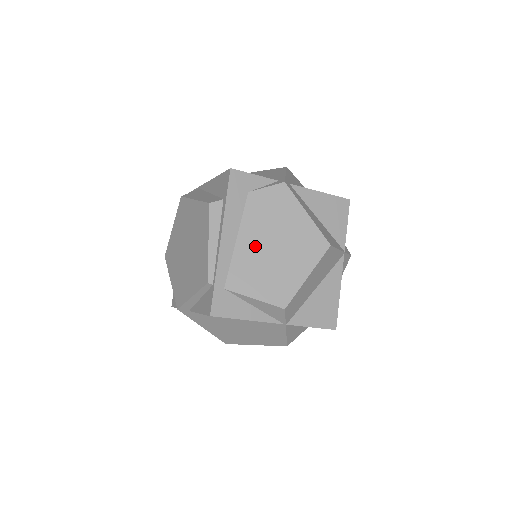
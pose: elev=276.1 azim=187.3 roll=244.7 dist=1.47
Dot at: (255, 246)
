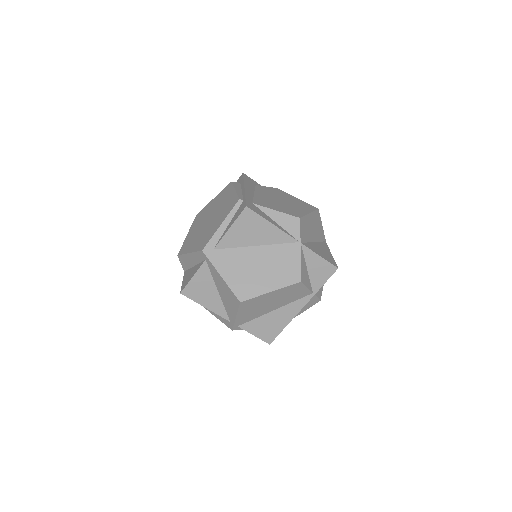
Dot at: (268, 198)
